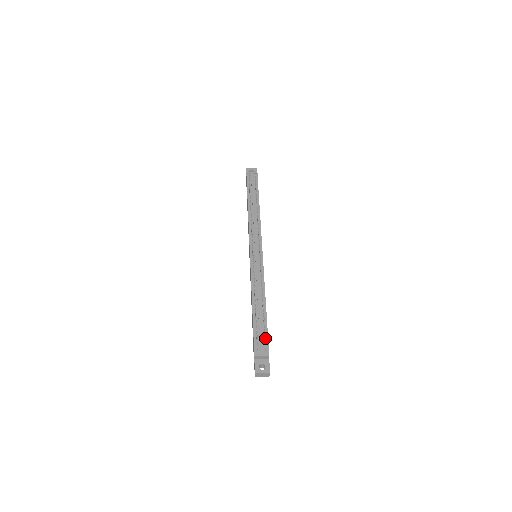
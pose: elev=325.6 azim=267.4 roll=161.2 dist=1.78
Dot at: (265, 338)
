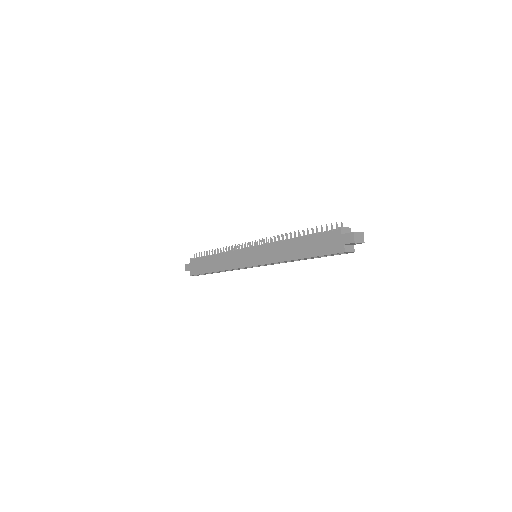
Dot at: occluded
